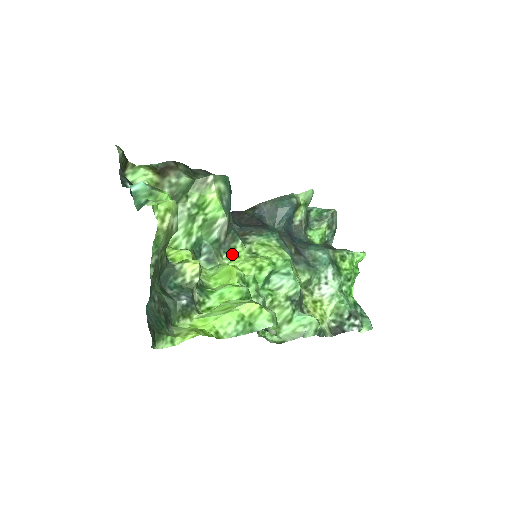
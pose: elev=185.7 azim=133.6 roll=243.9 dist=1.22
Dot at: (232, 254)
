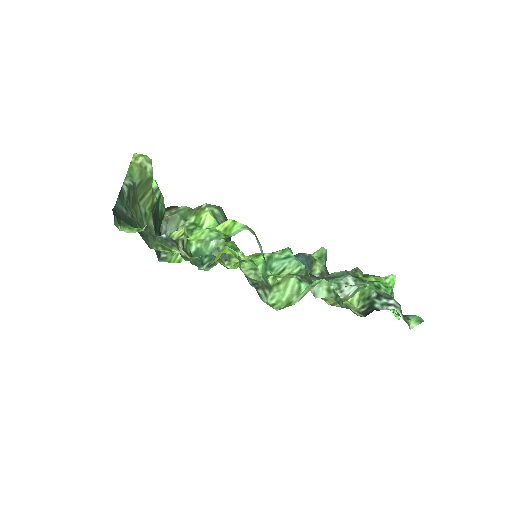
Dot at: (234, 261)
